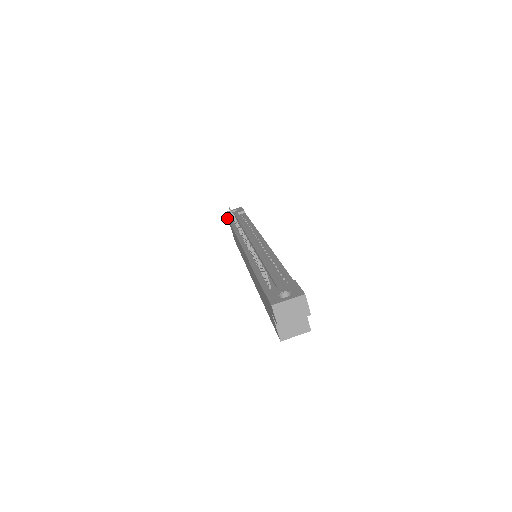
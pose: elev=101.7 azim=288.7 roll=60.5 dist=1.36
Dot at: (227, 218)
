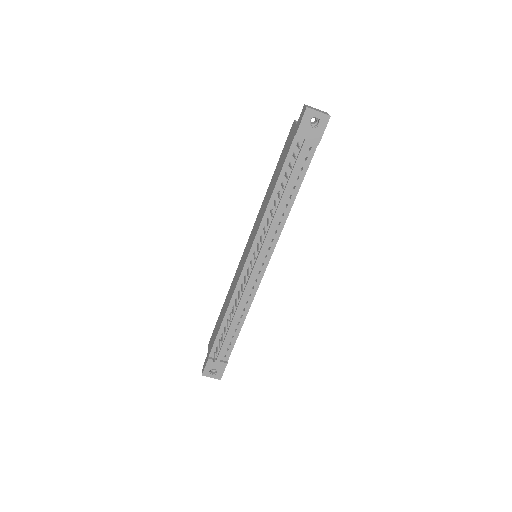
Dot at: (301, 117)
